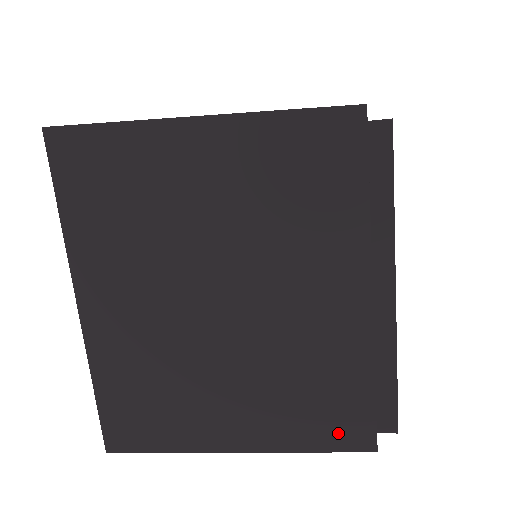
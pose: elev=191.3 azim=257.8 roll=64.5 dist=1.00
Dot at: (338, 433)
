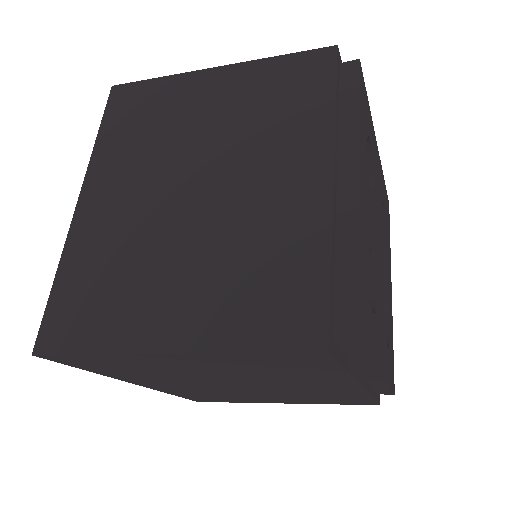
Dot at: (284, 325)
